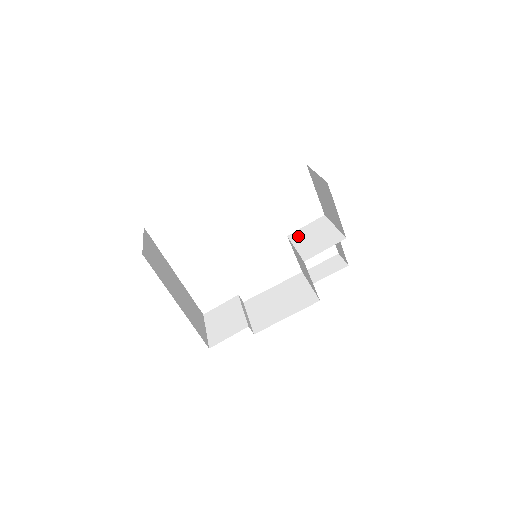
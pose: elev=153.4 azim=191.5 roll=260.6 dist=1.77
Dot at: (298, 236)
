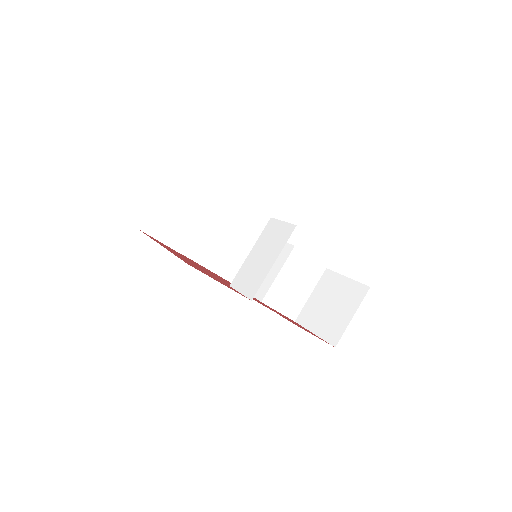
Dot at: (295, 262)
